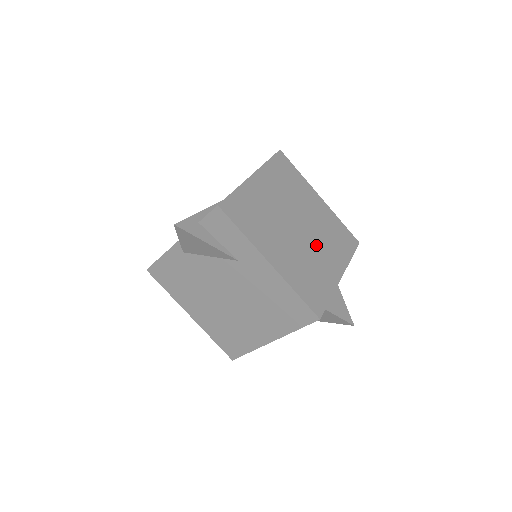
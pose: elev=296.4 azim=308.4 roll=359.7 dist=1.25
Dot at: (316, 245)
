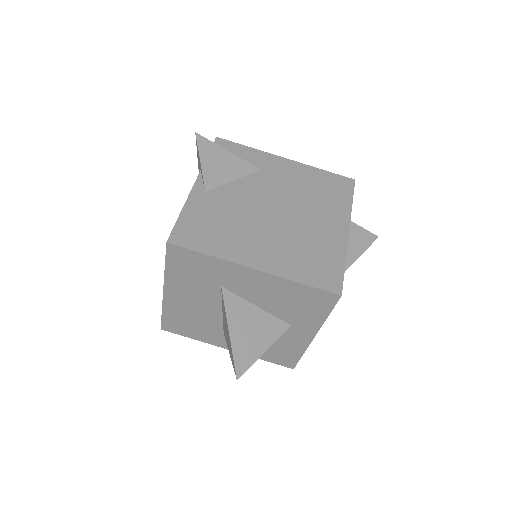
Dot at: occluded
